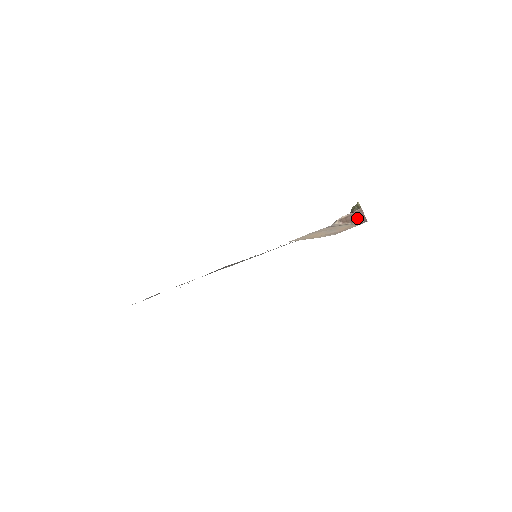
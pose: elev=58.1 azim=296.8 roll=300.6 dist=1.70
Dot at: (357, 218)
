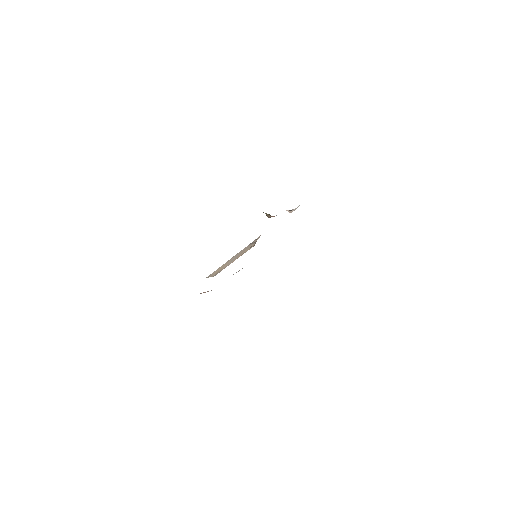
Dot at: occluded
